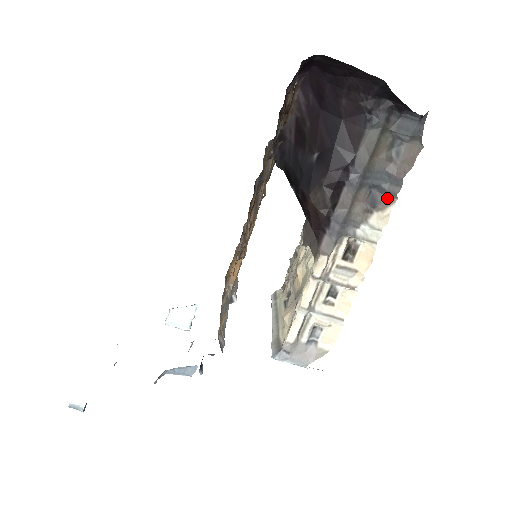
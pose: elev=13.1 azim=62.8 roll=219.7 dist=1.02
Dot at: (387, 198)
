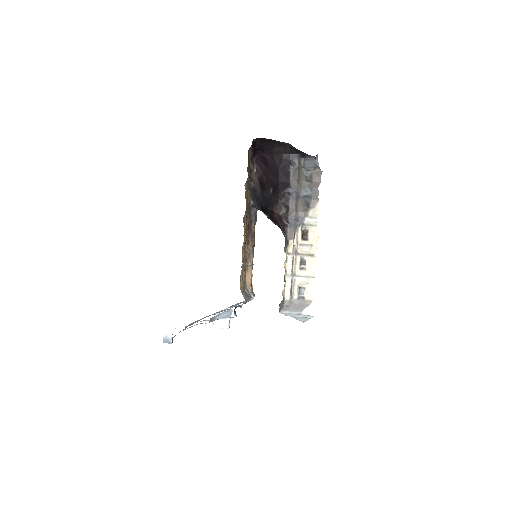
Dot at: (314, 200)
